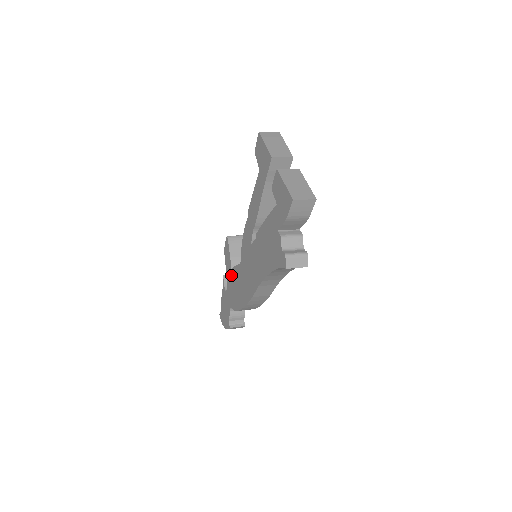
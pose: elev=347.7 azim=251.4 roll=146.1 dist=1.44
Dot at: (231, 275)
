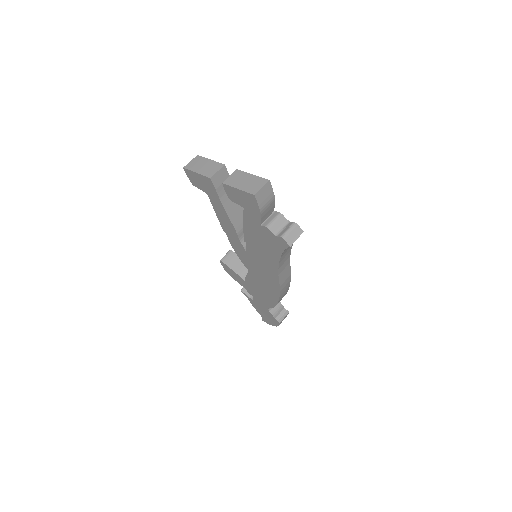
Dot at: (248, 285)
